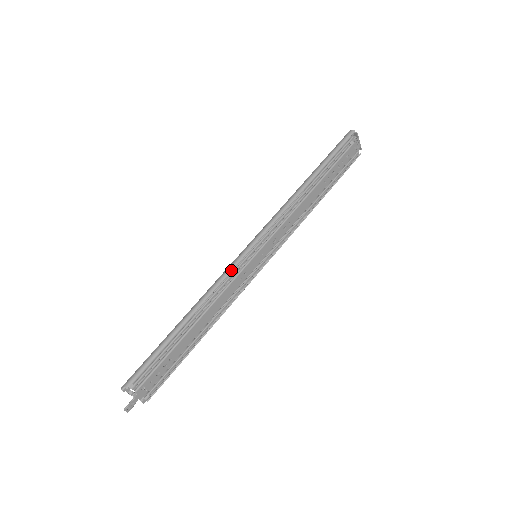
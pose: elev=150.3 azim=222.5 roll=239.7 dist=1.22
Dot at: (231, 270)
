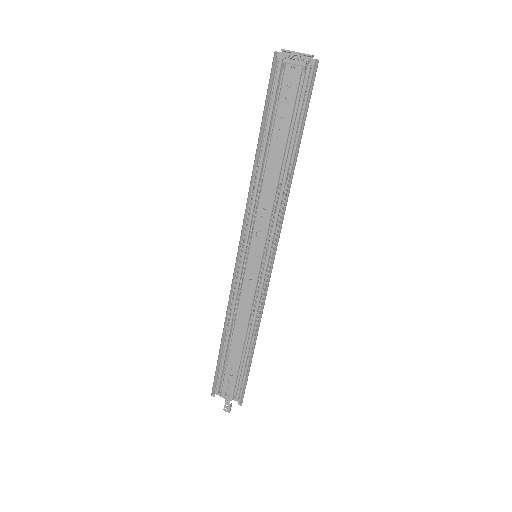
Dot at: (232, 281)
